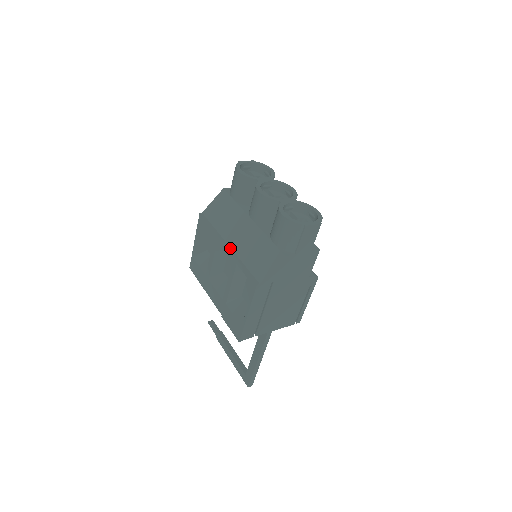
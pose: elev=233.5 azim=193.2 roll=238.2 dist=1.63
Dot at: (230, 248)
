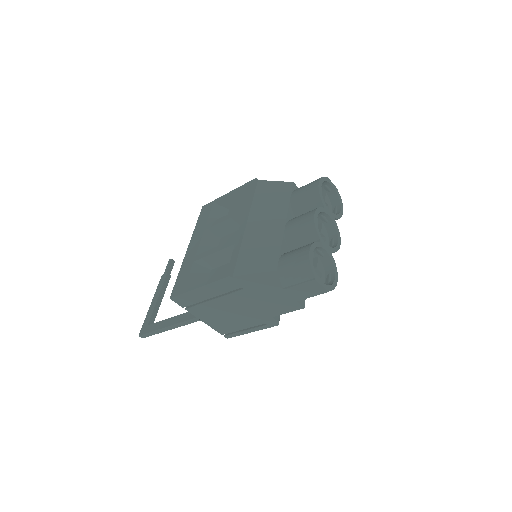
Dot at: (245, 228)
